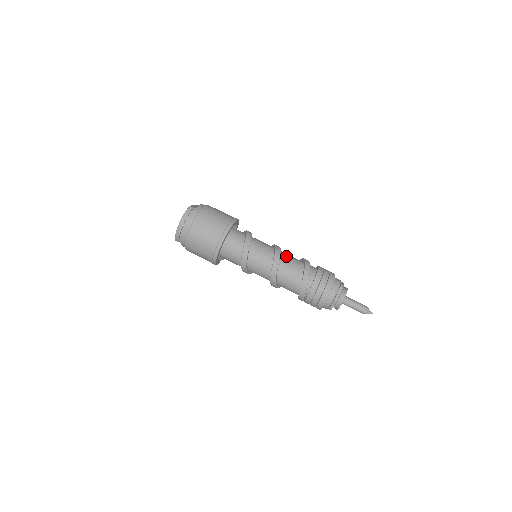
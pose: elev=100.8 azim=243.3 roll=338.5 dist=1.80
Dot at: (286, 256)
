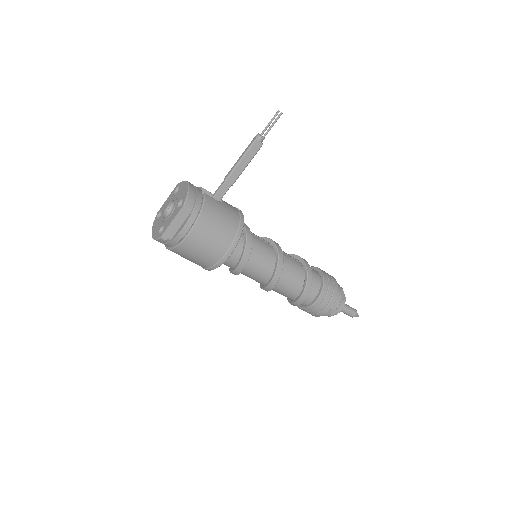
Dot at: (281, 288)
